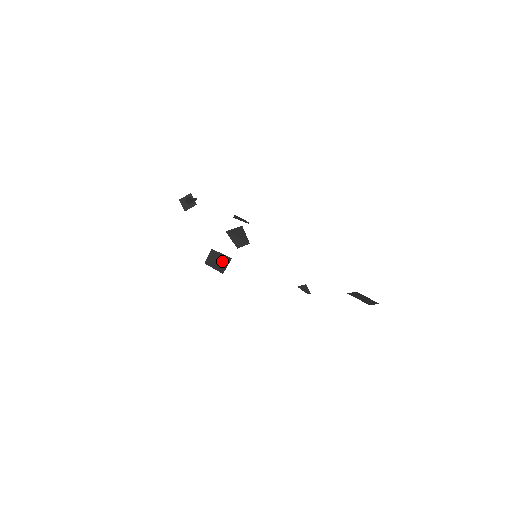
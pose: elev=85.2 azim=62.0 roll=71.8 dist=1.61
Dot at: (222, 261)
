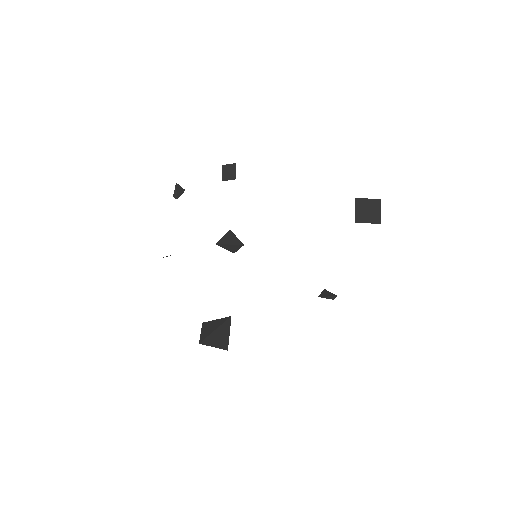
Dot at: (221, 328)
